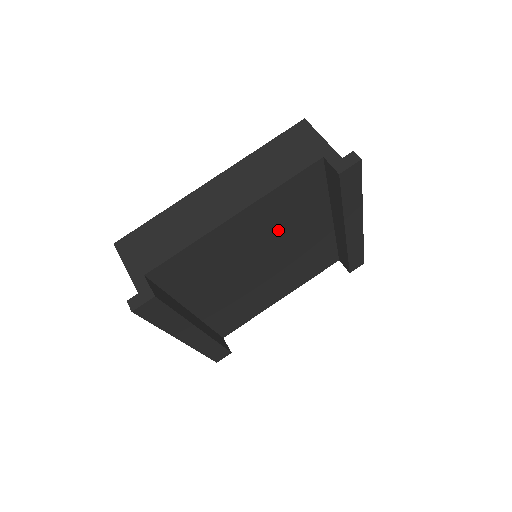
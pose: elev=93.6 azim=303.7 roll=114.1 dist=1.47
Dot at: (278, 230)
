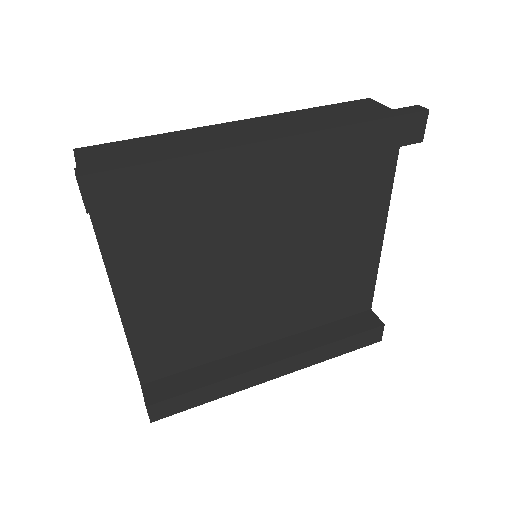
Dot at: (200, 250)
